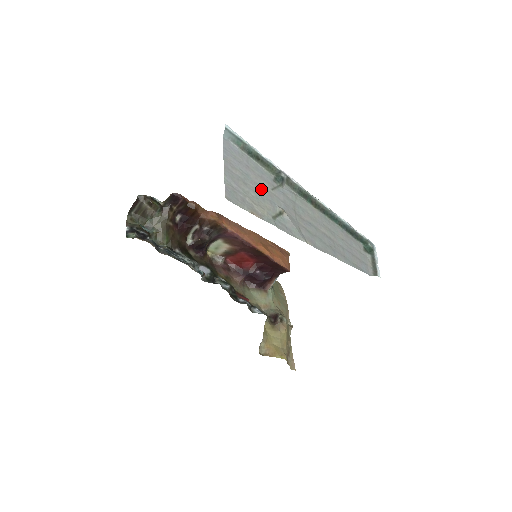
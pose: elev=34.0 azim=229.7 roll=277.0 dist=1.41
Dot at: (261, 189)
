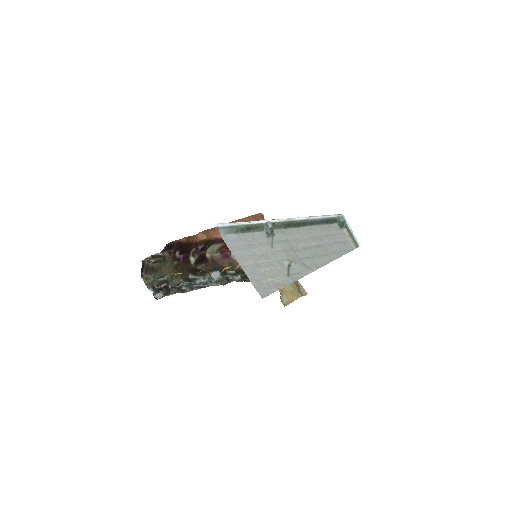
Dot at: (268, 257)
